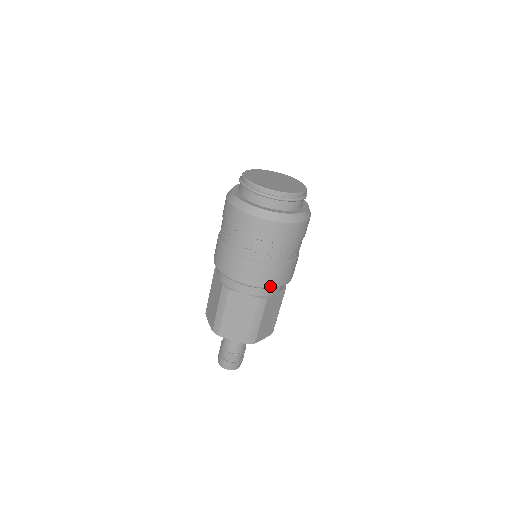
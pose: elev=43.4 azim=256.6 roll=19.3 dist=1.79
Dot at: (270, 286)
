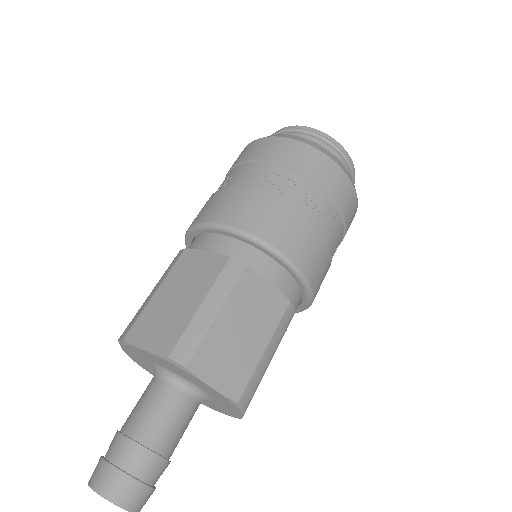
Dot at: (312, 284)
